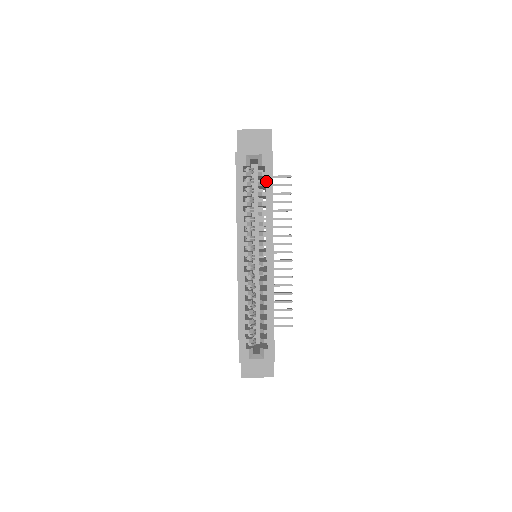
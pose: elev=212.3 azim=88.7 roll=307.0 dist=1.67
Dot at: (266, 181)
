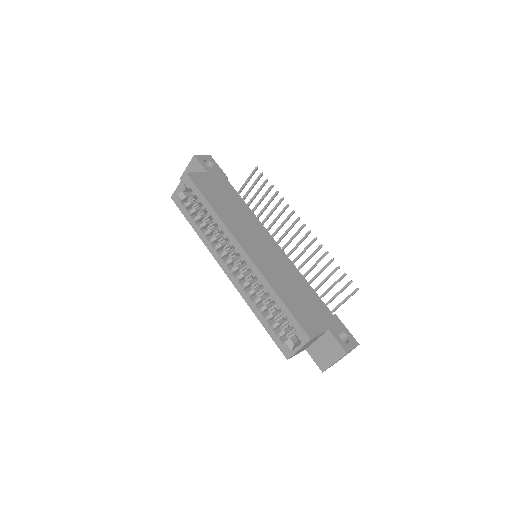
Dot at: (198, 197)
